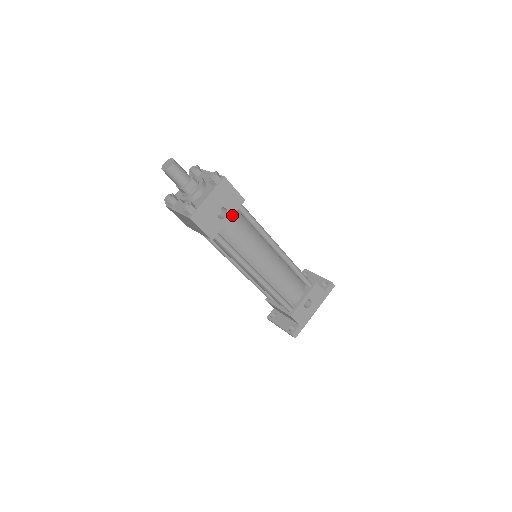
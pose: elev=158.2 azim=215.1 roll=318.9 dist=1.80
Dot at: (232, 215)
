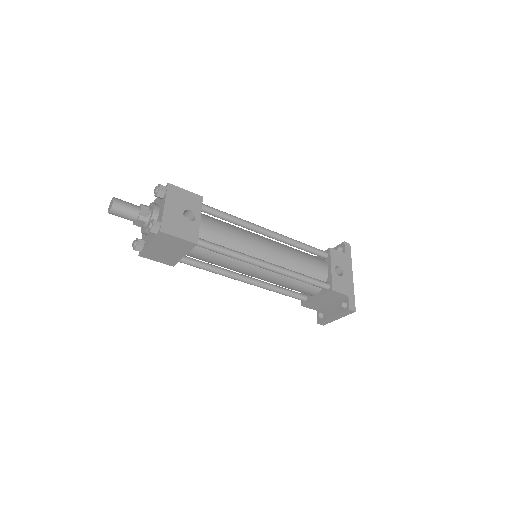
Dot at: (200, 214)
